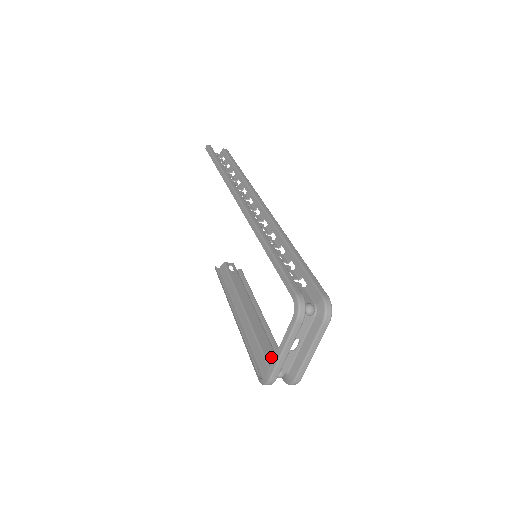
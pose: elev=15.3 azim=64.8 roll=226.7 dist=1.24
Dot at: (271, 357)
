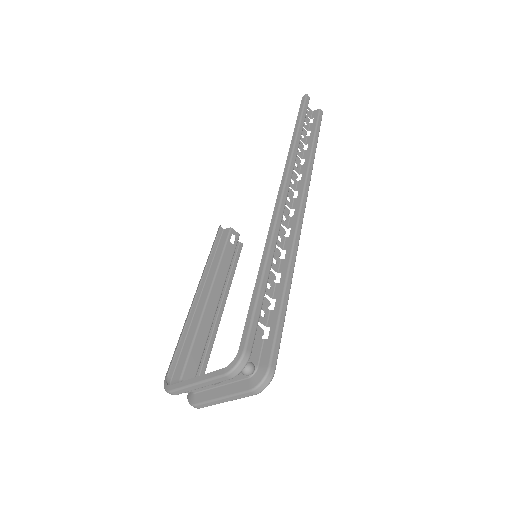
Dot at: (193, 364)
